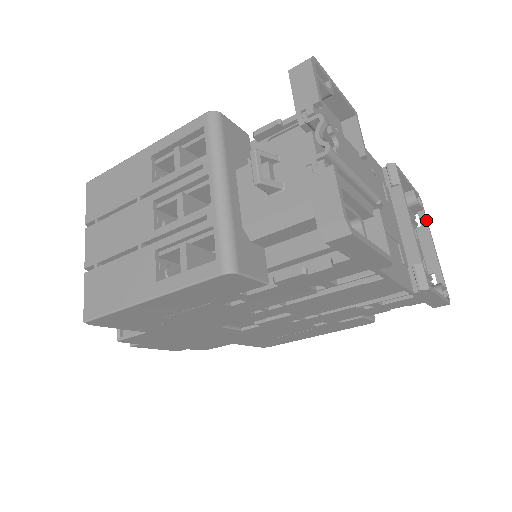
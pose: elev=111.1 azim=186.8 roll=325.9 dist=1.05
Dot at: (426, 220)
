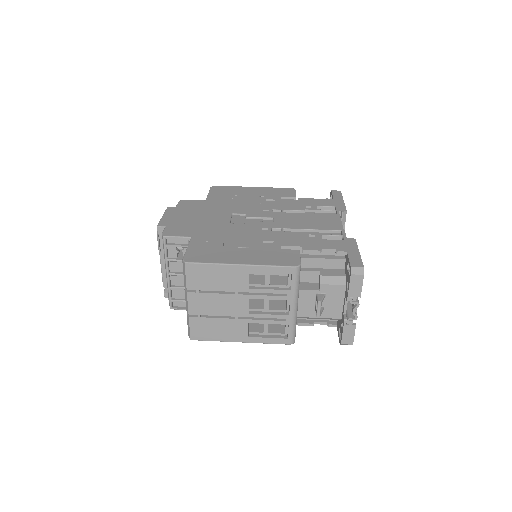
Dot at: occluded
